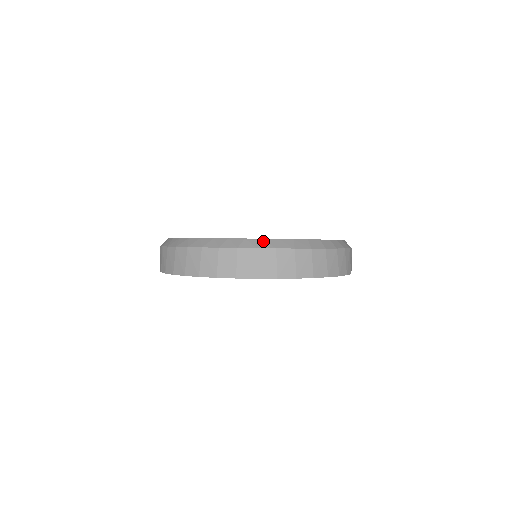
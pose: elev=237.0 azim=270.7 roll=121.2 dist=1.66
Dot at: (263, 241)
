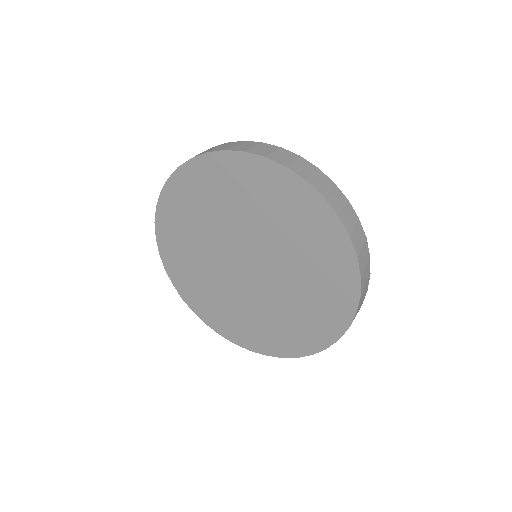
Dot at: occluded
